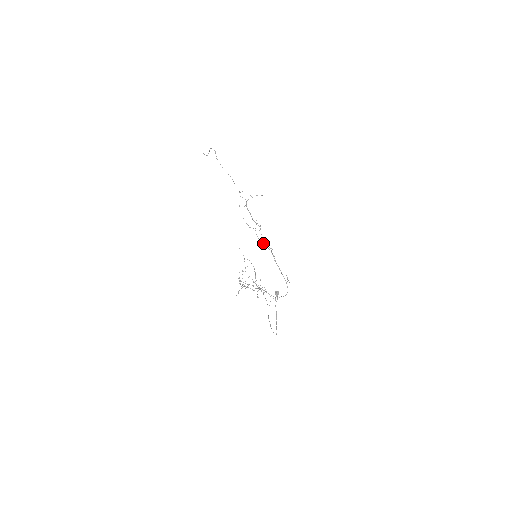
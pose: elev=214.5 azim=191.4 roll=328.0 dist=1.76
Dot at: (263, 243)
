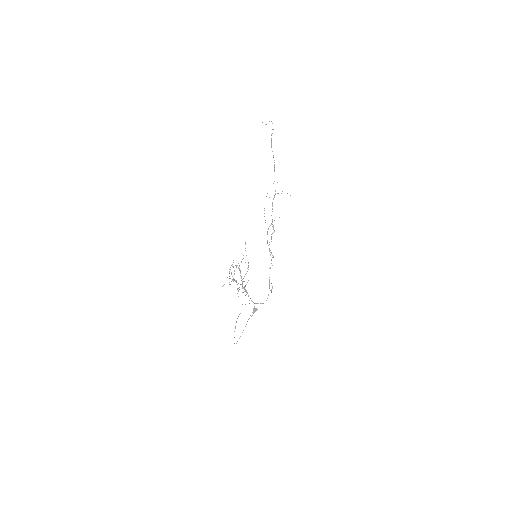
Dot at: occluded
